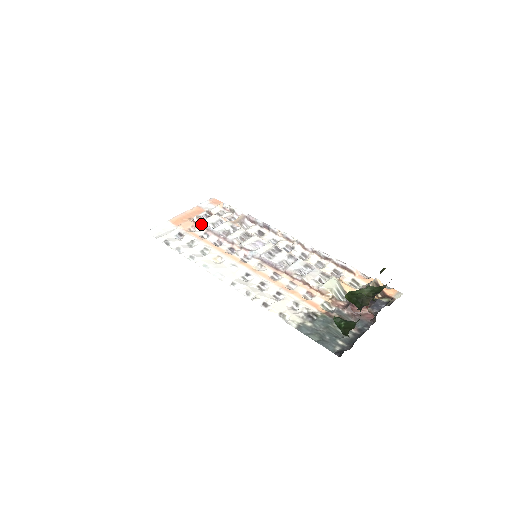
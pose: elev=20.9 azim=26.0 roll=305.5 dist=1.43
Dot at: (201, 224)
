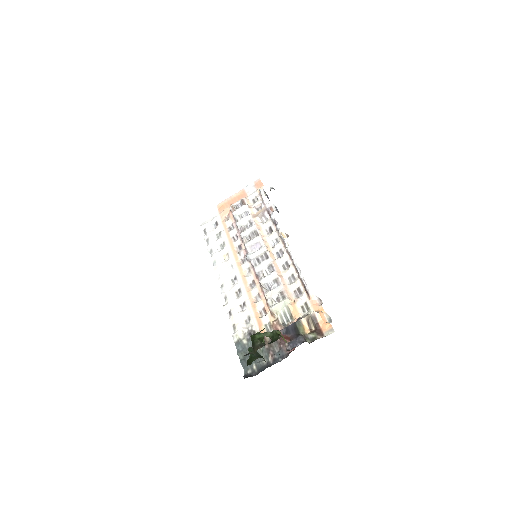
Dot at: (233, 214)
